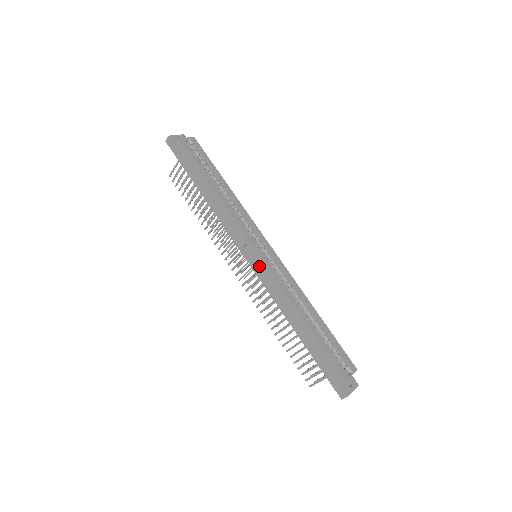
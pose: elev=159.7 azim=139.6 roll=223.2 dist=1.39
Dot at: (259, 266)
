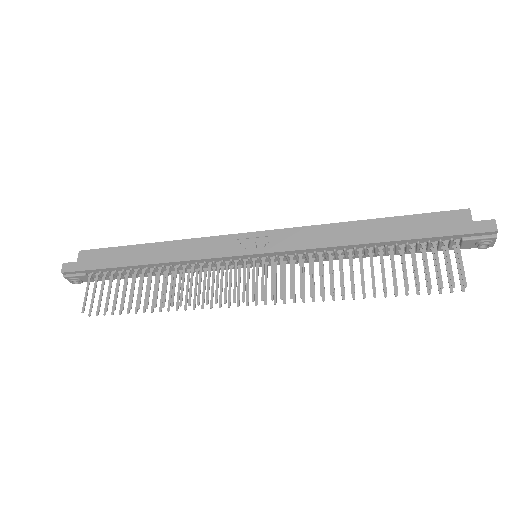
Dot at: (269, 240)
